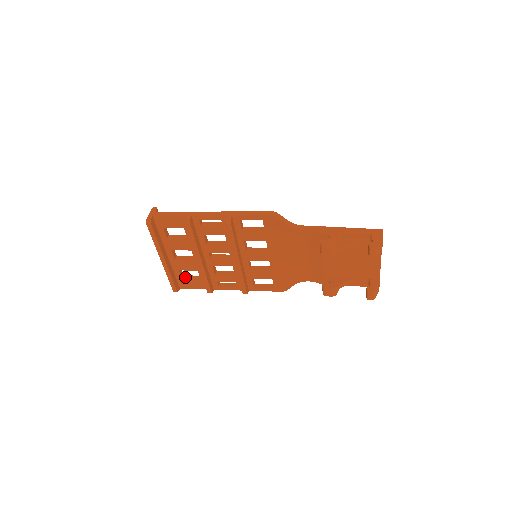
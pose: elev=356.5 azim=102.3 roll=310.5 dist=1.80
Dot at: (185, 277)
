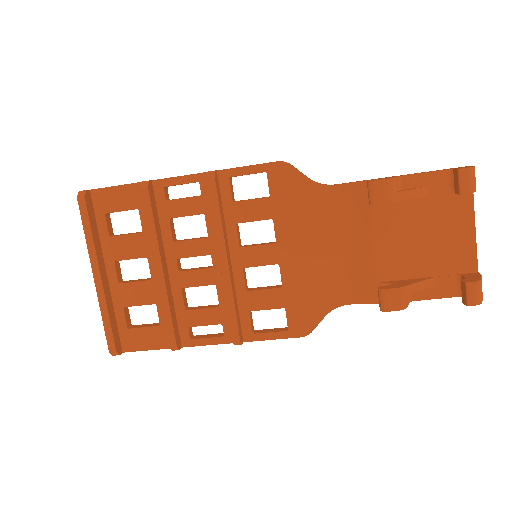
Dot at: (133, 326)
